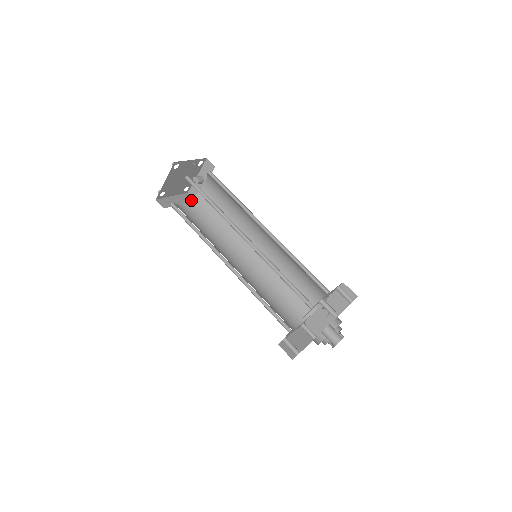
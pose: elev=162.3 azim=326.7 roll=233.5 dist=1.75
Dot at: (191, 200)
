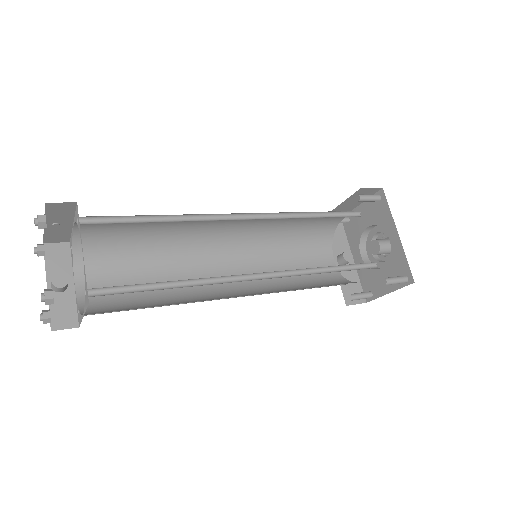
Dot at: (83, 312)
